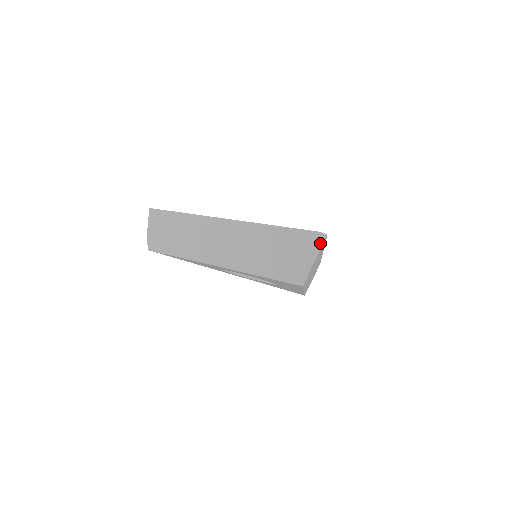
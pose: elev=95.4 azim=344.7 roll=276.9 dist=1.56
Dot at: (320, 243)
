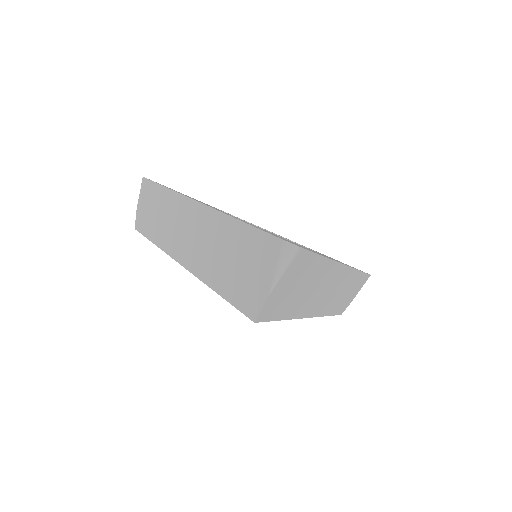
Dot at: (285, 259)
